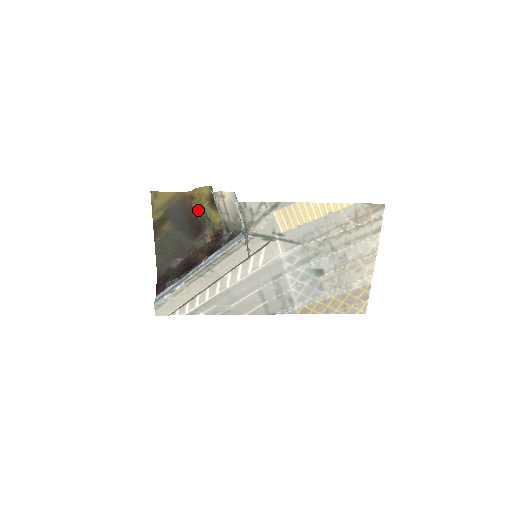
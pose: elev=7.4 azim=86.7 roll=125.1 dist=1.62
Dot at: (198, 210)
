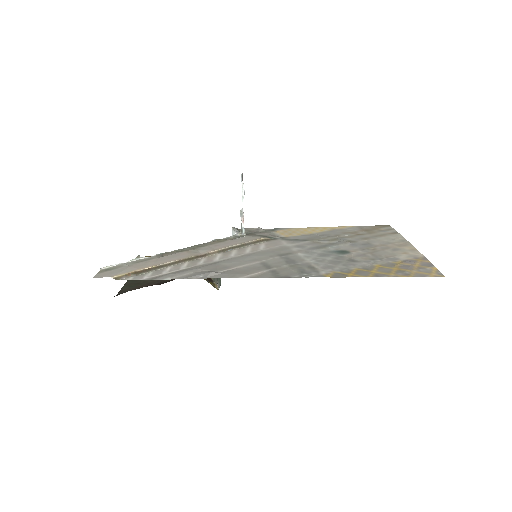
Dot at: occluded
